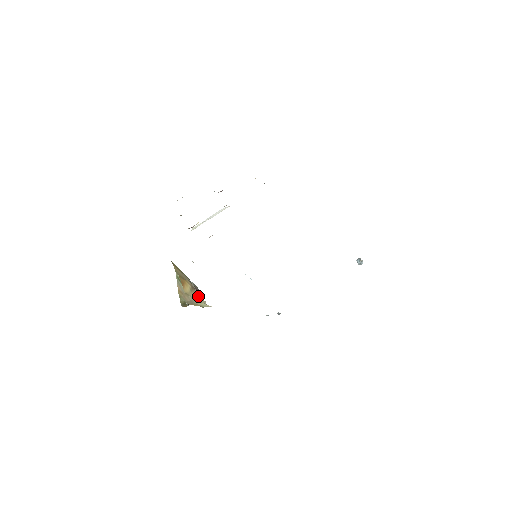
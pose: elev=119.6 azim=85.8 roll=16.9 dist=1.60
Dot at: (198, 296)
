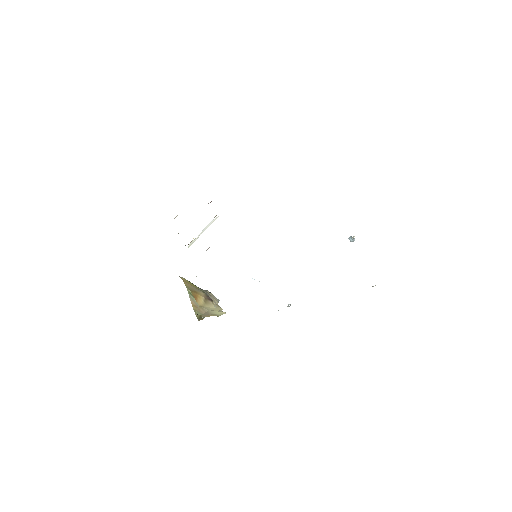
Dot at: (216, 303)
